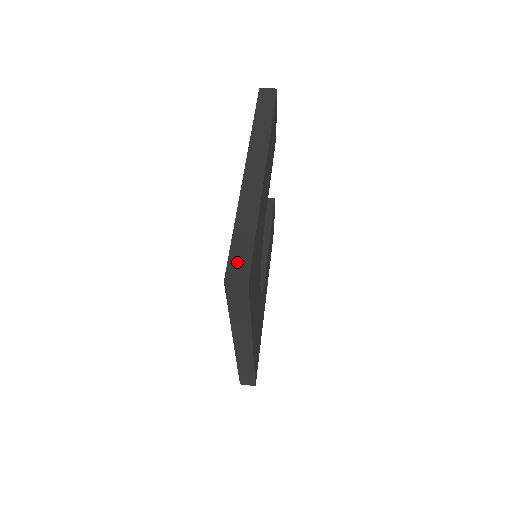
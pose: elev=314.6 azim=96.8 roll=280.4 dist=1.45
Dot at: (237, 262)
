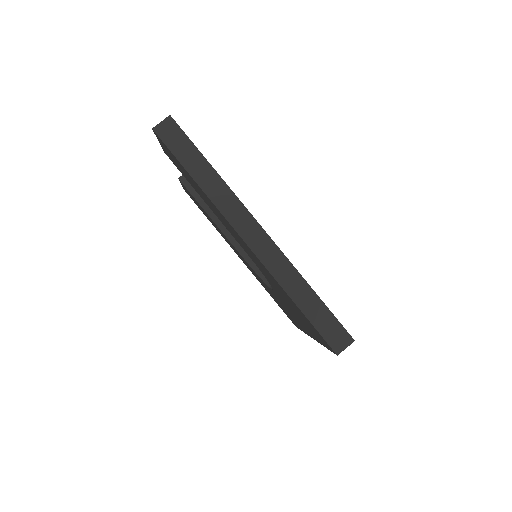
Dot at: (330, 332)
